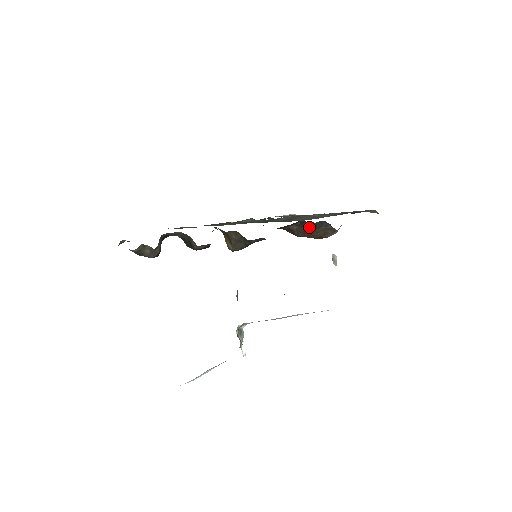
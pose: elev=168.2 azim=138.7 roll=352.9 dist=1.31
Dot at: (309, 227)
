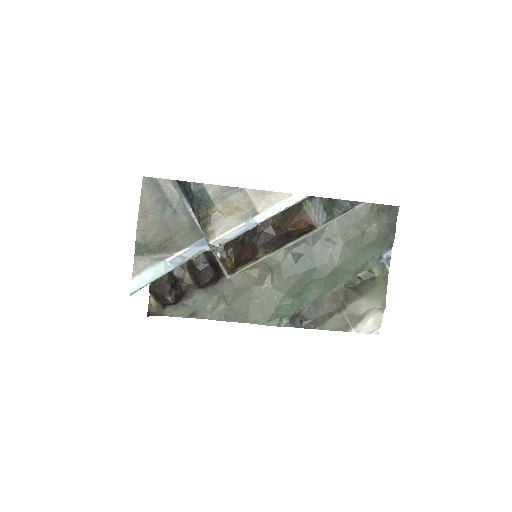
Dot at: (284, 212)
